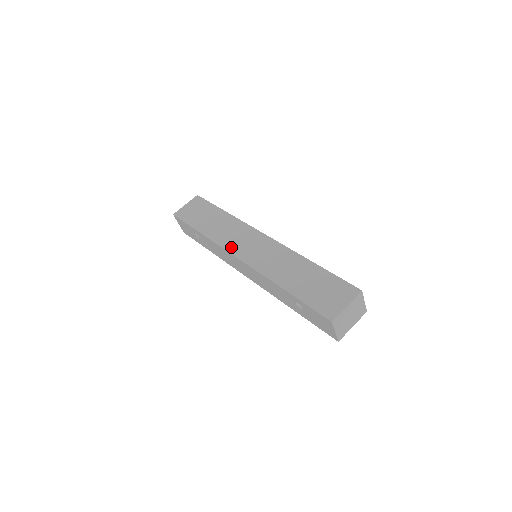
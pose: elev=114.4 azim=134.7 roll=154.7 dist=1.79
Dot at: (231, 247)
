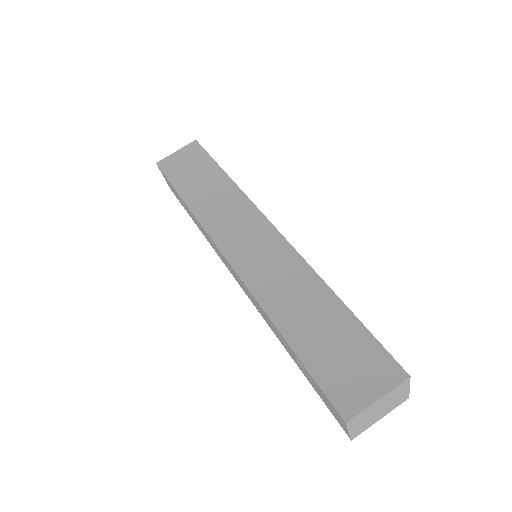
Dot at: (220, 236)
